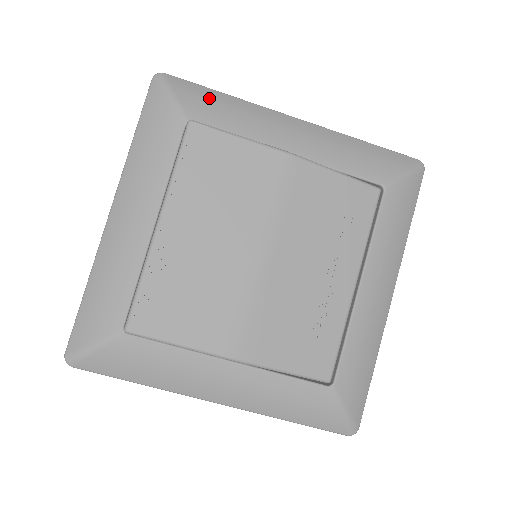
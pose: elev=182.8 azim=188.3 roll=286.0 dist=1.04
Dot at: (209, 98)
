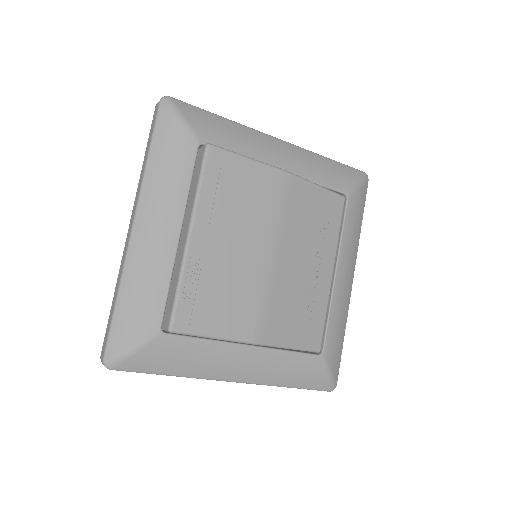
Dot at: (212, 121)
